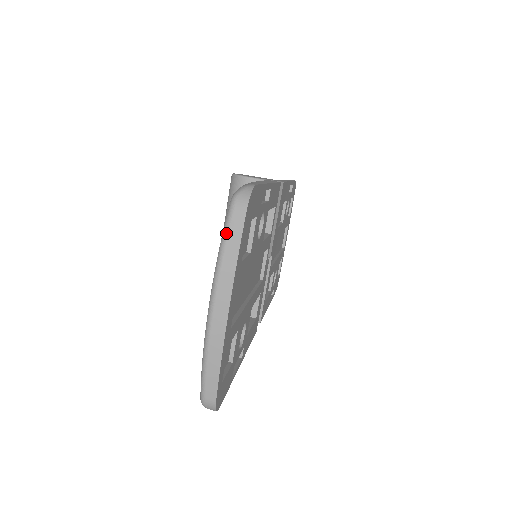
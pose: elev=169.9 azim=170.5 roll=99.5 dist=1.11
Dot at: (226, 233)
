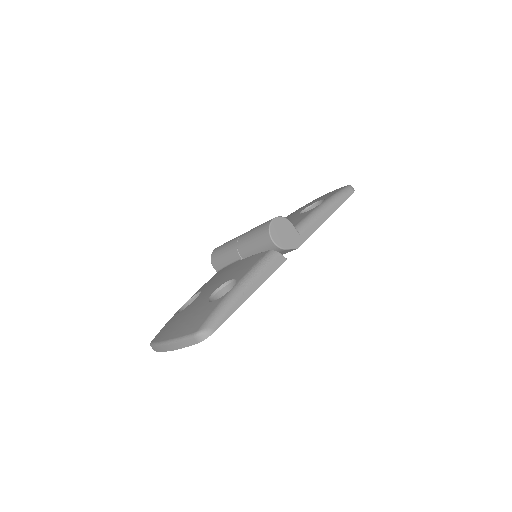
Dot at: (185, 339)
